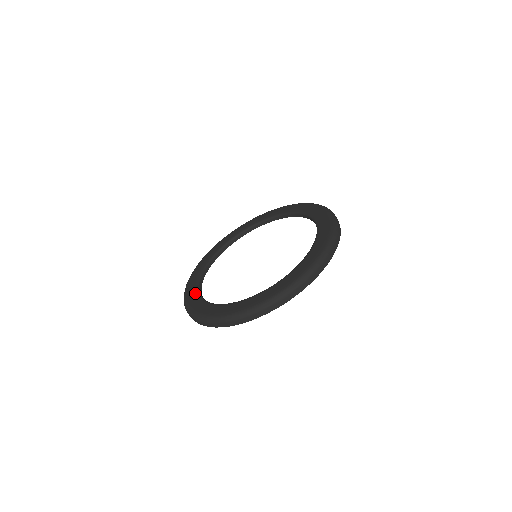
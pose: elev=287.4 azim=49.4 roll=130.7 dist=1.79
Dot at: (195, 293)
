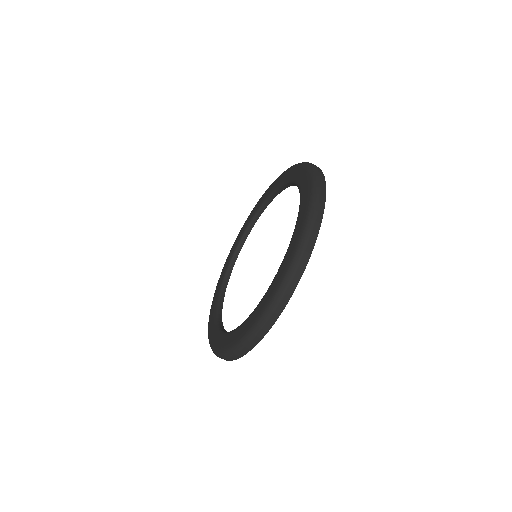
Dot at: (243, 323)
